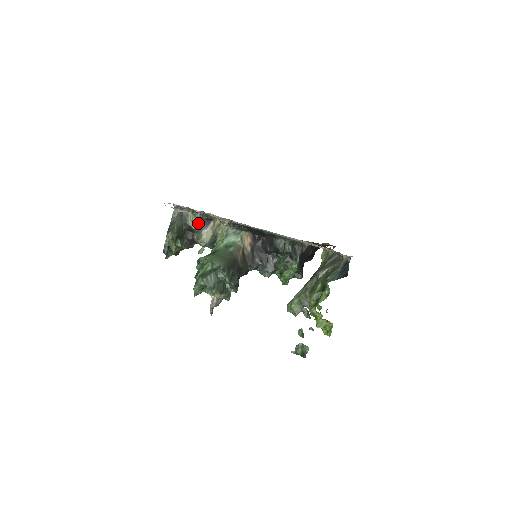
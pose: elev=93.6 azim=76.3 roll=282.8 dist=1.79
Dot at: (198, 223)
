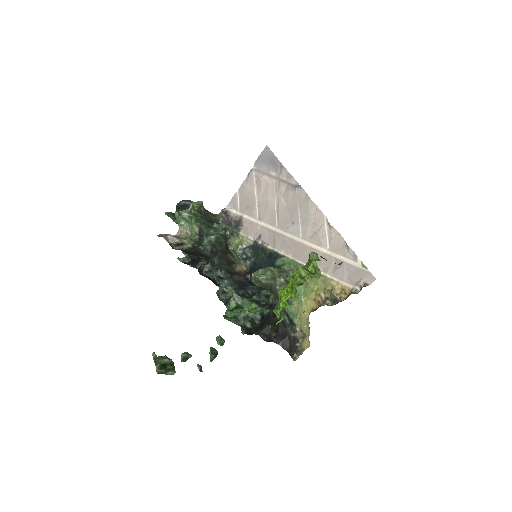
Dot at: occluded
